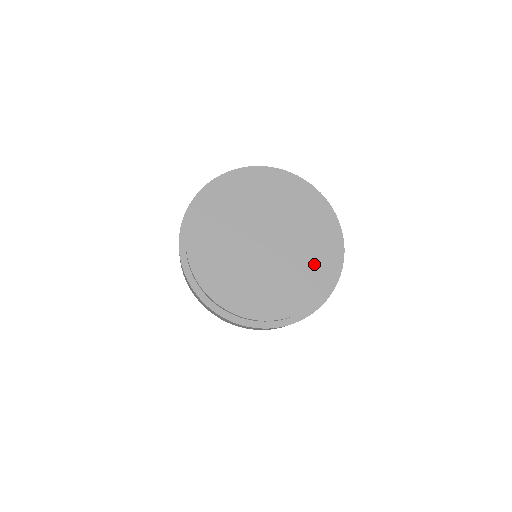
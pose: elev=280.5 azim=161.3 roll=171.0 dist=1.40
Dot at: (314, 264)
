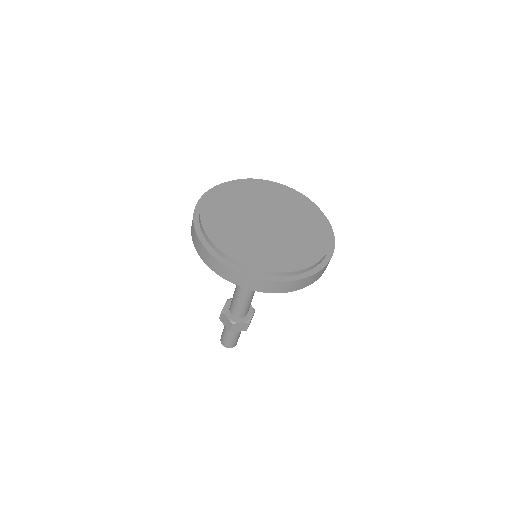
Dot at: (291, 254)
